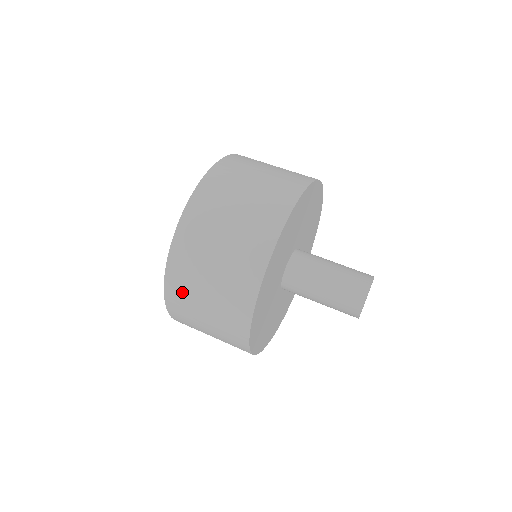
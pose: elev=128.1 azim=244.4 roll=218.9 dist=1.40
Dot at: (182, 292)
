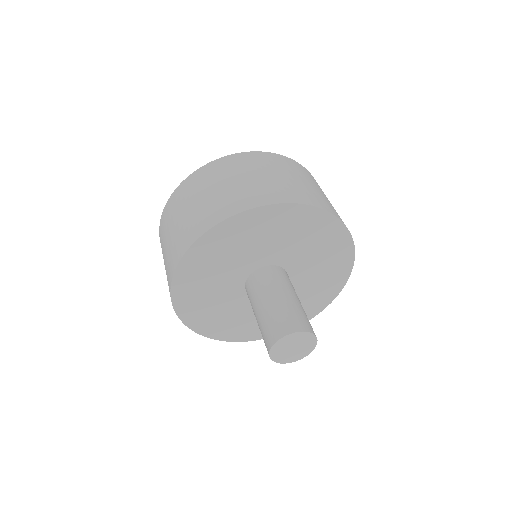
Dot at: (182, 196)
